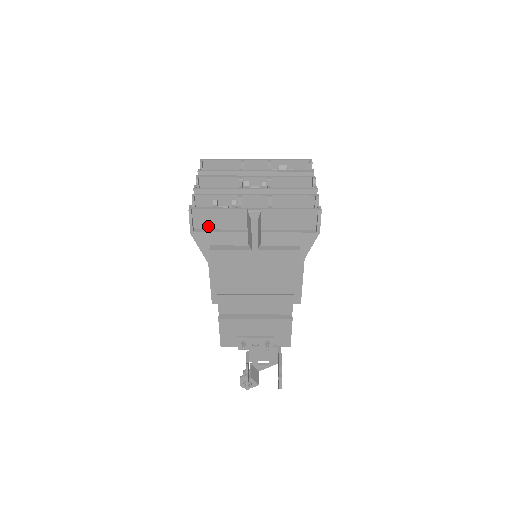
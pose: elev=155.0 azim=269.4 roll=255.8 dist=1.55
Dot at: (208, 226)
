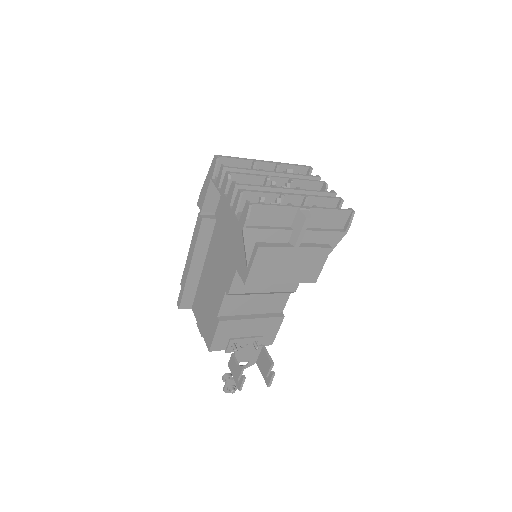
Dot at: (258, 222)
